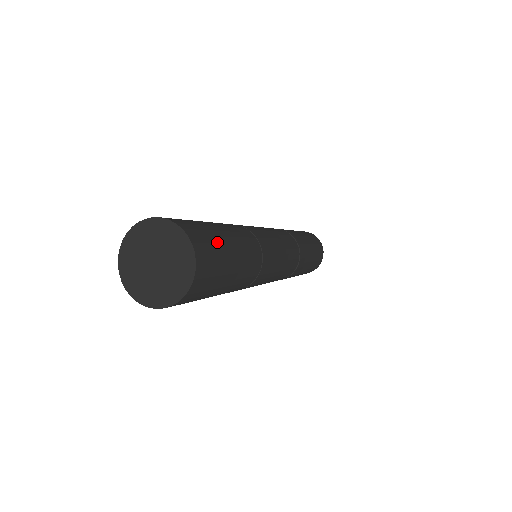
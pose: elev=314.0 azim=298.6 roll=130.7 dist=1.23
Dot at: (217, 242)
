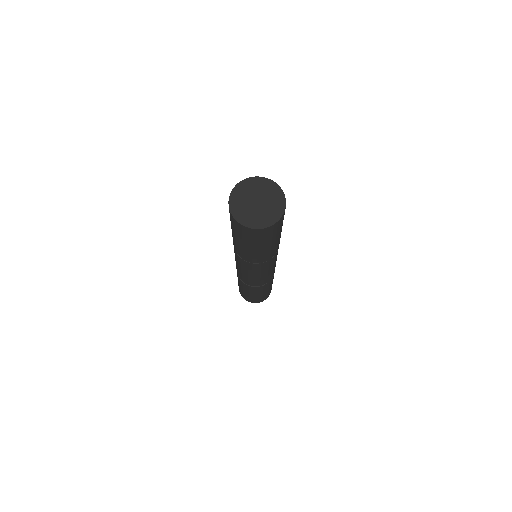
Dot at: occluded
